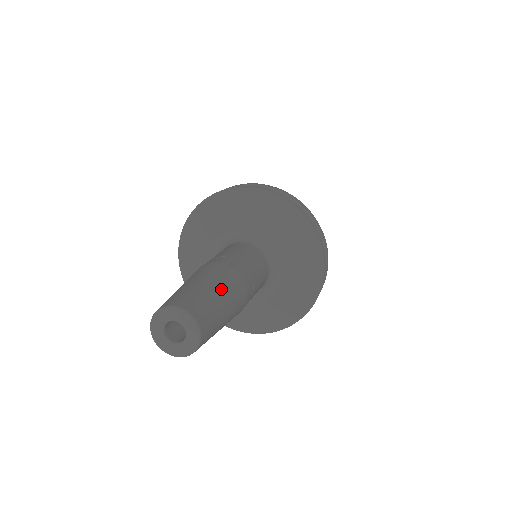
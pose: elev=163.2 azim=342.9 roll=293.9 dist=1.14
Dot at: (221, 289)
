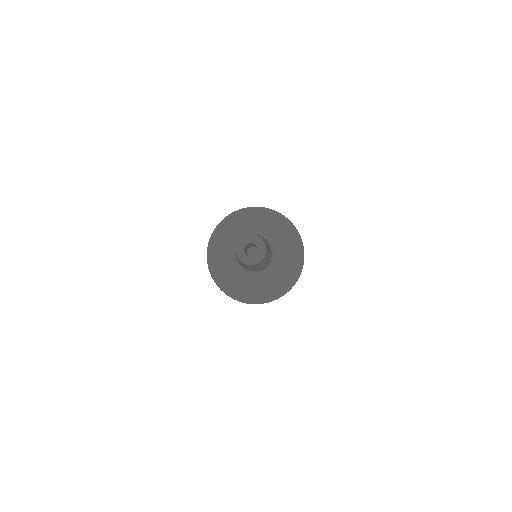
Dot at: (269, 251)
